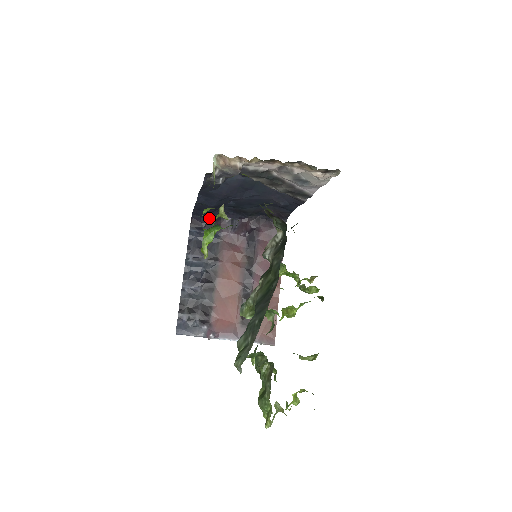
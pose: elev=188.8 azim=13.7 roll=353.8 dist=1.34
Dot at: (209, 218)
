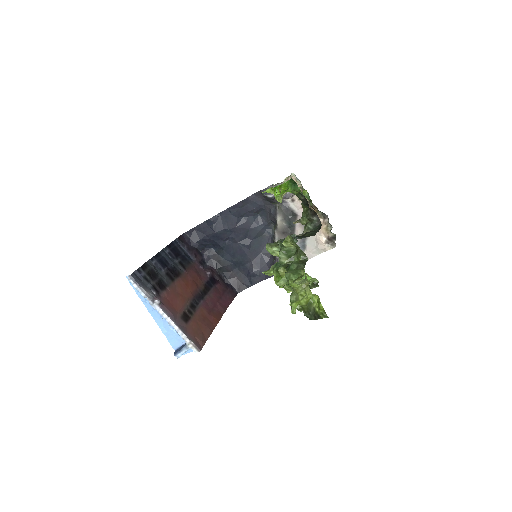
Dot at: (195, 244)
